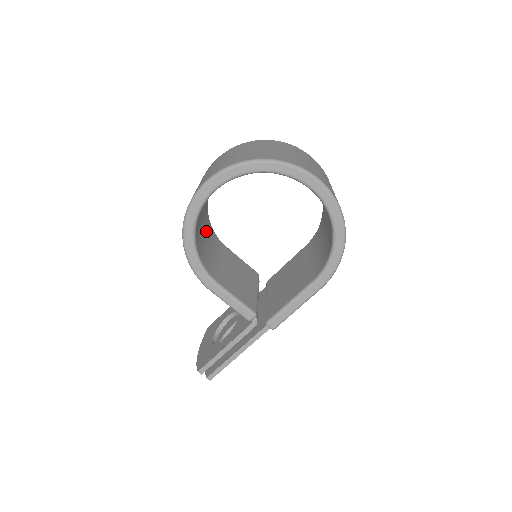
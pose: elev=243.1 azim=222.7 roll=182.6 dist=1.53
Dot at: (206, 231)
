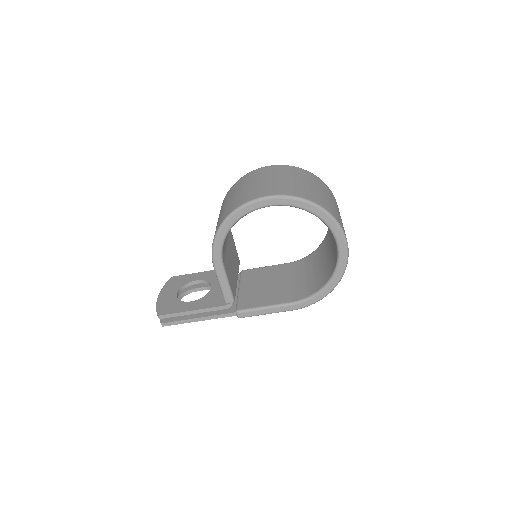
Dot at: occluded
